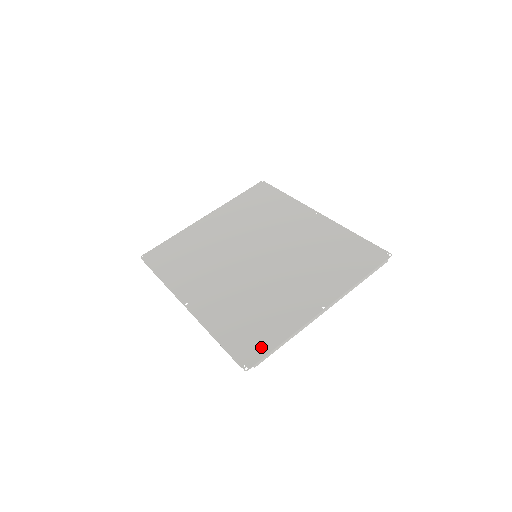
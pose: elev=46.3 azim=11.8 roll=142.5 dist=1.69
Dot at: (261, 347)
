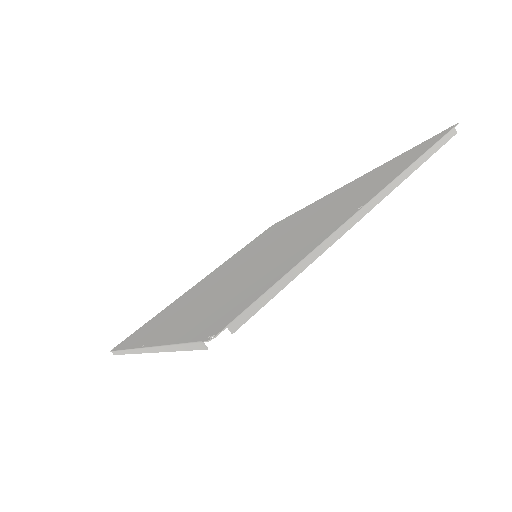
Dot at: (246, 300)
